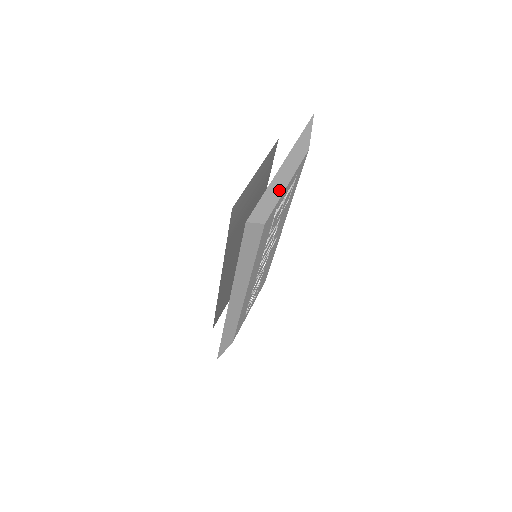
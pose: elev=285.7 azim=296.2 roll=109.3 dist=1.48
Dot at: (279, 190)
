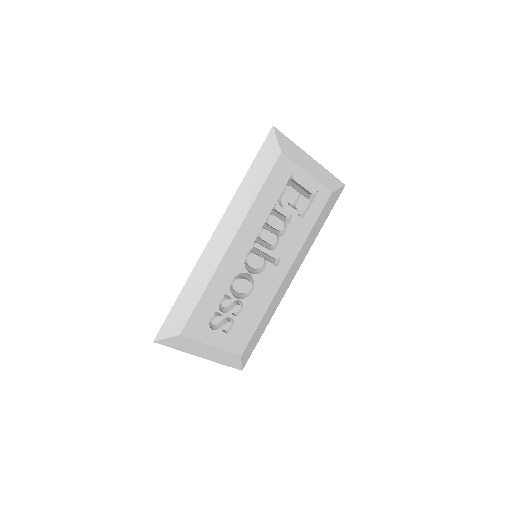
Dot at: (301, 162)
